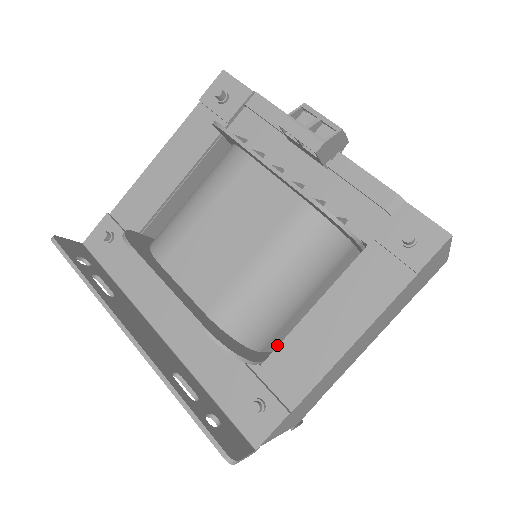
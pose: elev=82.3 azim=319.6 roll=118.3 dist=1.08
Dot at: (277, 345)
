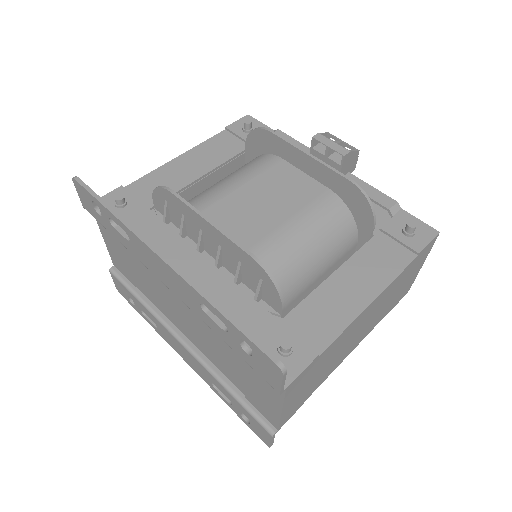
Dot at: occluded
